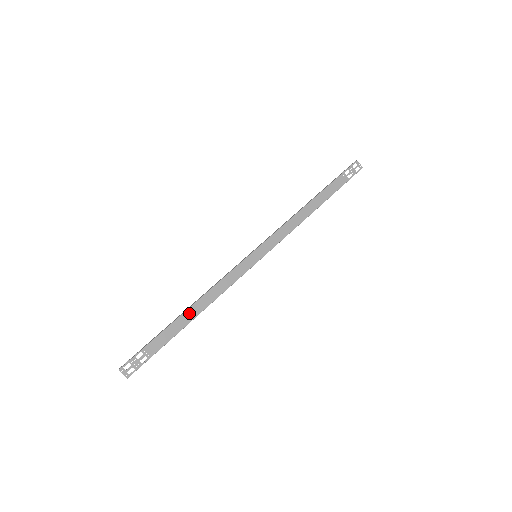
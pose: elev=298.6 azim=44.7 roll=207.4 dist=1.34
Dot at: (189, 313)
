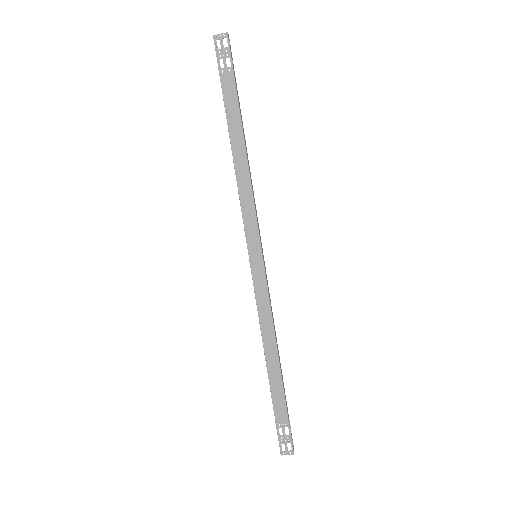
Dot at: (271, 364)
